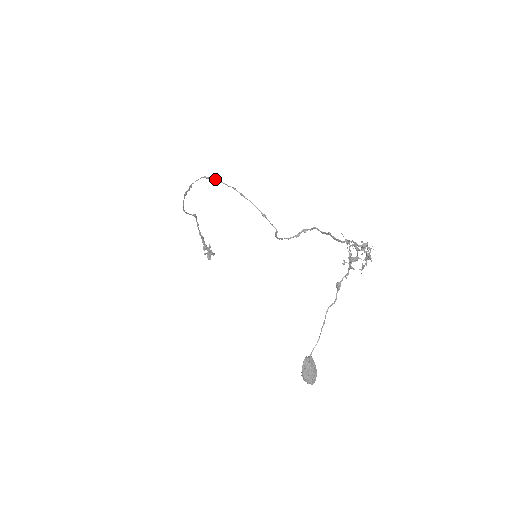
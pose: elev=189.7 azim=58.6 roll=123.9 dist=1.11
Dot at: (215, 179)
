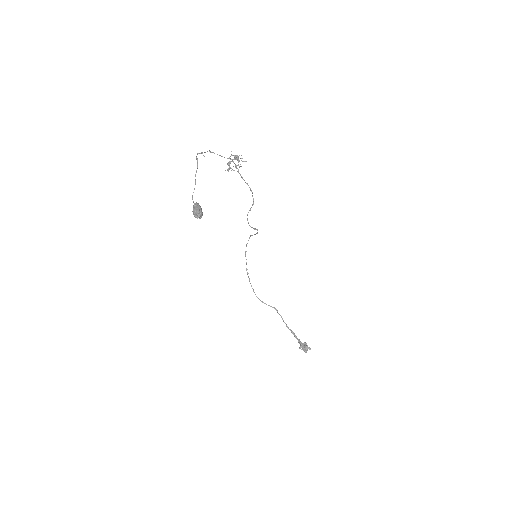
Dot at: (246, 246)
